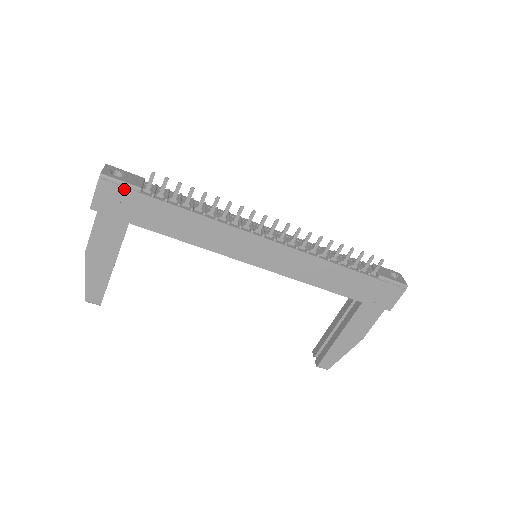
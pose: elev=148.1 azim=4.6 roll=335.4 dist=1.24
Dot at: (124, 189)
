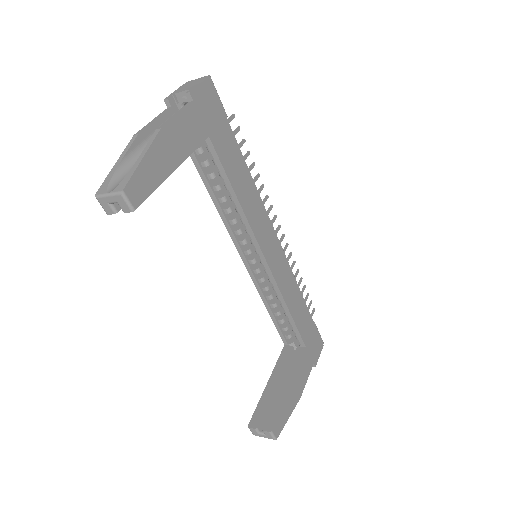
Dot at: (219, 104)
